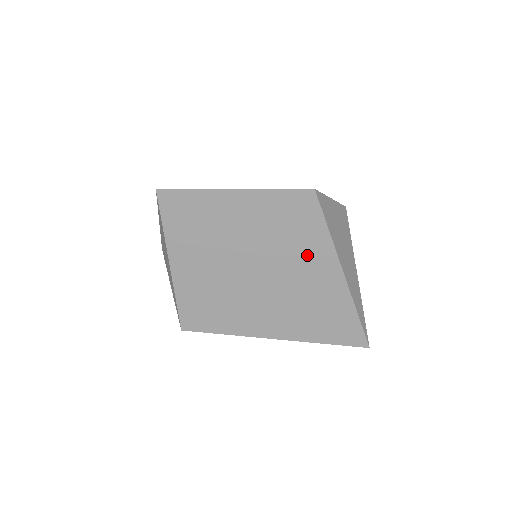
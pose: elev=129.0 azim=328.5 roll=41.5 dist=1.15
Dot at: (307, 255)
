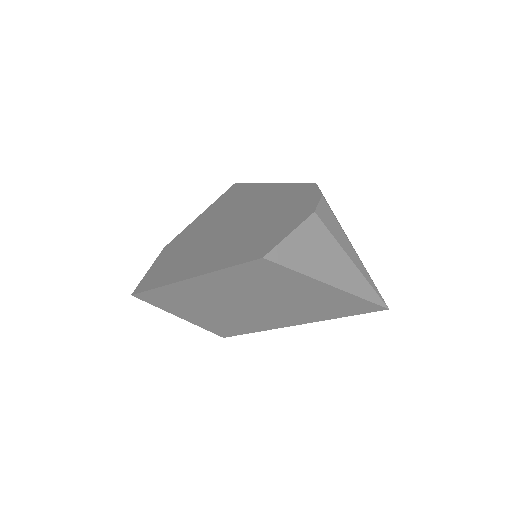
Dot at: (290, 287)
